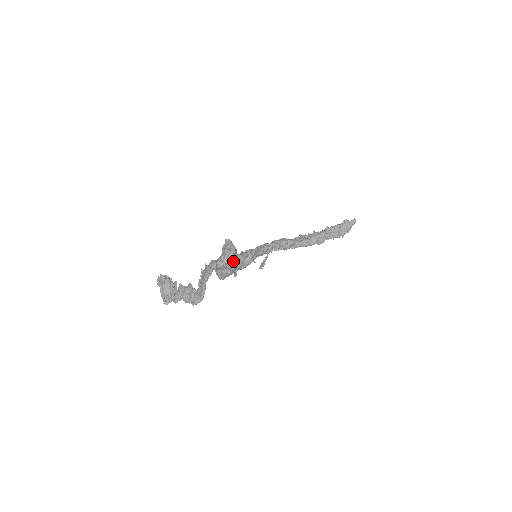
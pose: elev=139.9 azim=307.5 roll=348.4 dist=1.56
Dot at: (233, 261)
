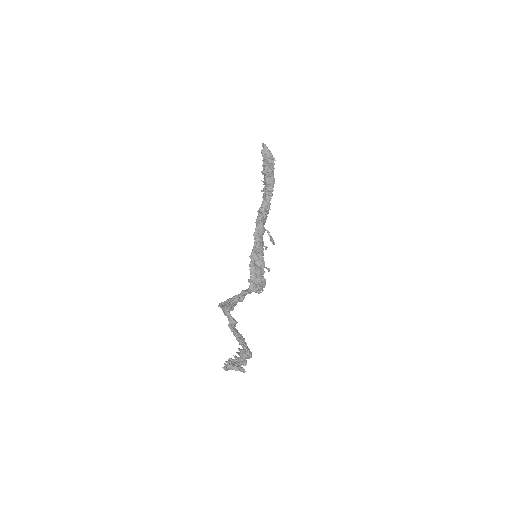
Dot at: occluded
